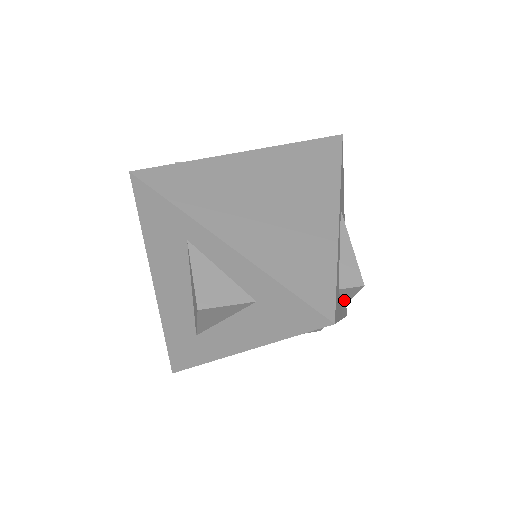
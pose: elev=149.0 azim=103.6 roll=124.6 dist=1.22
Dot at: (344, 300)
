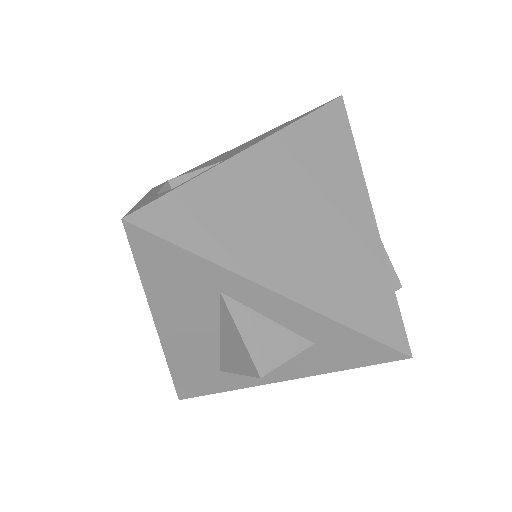
Dot at: occluded
